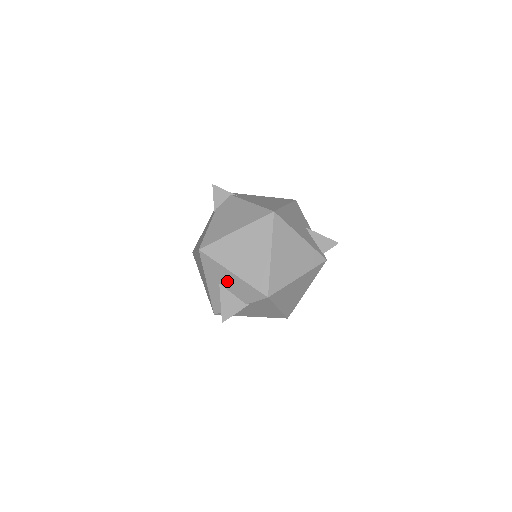
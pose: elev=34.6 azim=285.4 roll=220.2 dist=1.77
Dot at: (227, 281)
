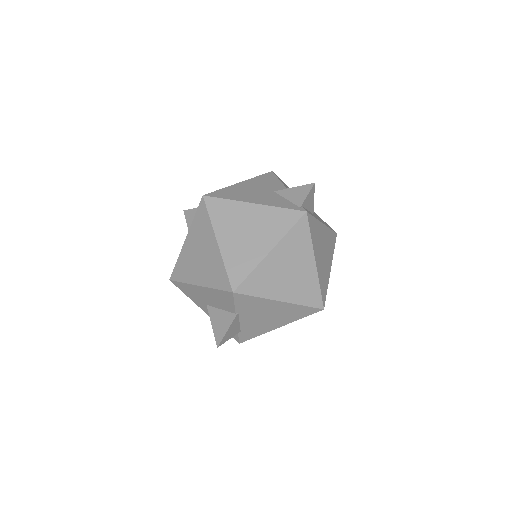
Dot at: (206, 298)
